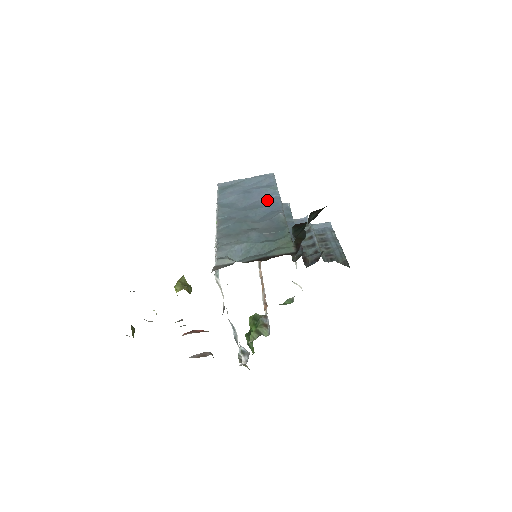
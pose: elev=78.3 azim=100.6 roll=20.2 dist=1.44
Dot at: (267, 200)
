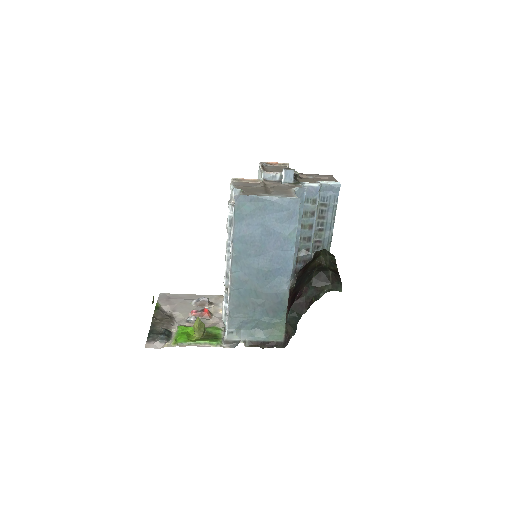
Dot at: (281, 256)
